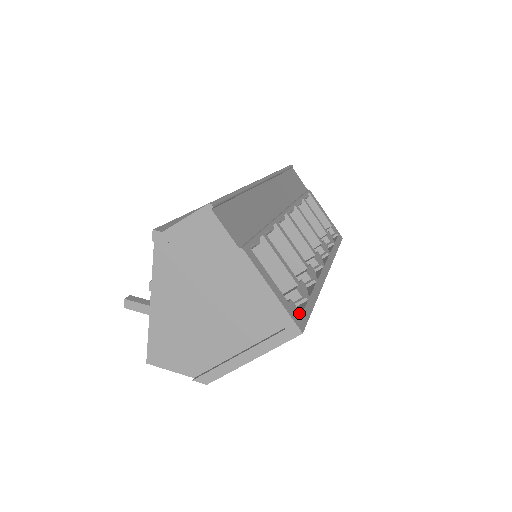
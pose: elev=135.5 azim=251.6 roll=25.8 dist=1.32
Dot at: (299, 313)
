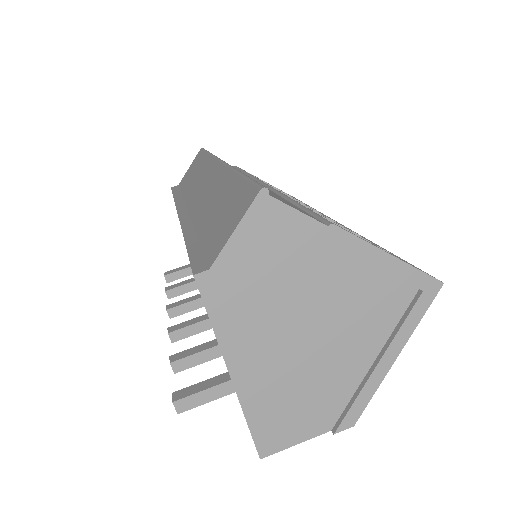
Dot at: occluded
